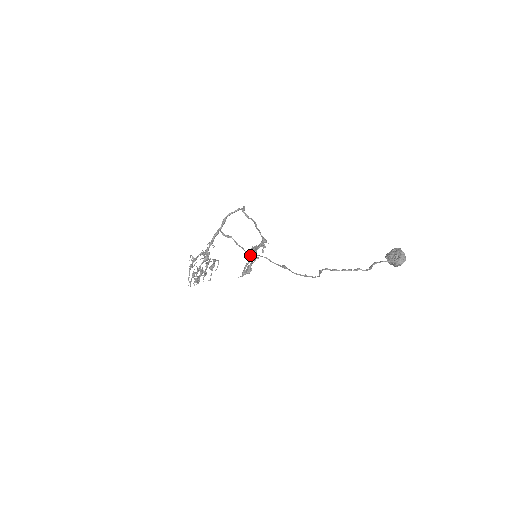
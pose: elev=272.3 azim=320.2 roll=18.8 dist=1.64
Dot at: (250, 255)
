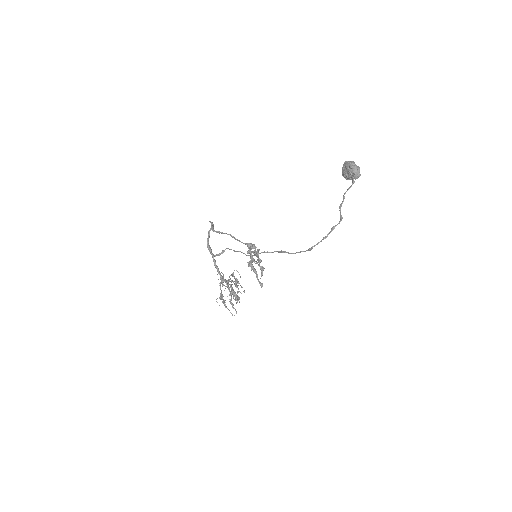
Dot at: occluded
